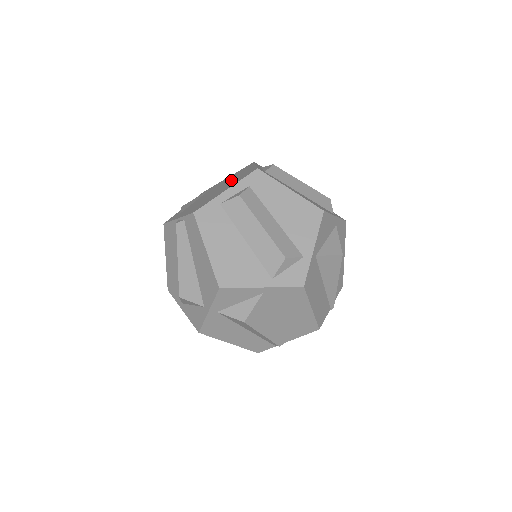
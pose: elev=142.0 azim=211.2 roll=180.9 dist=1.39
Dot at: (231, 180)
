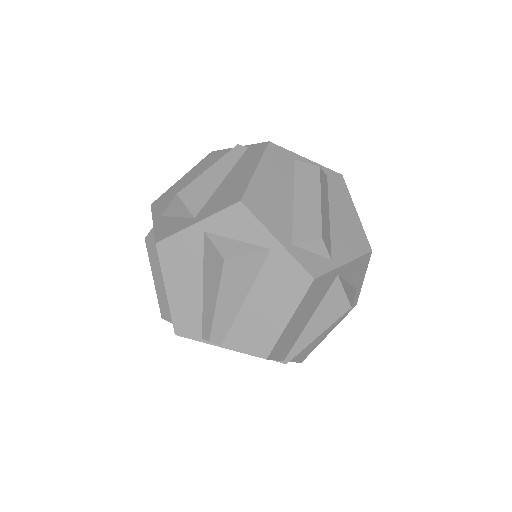
Dot at: occluded
